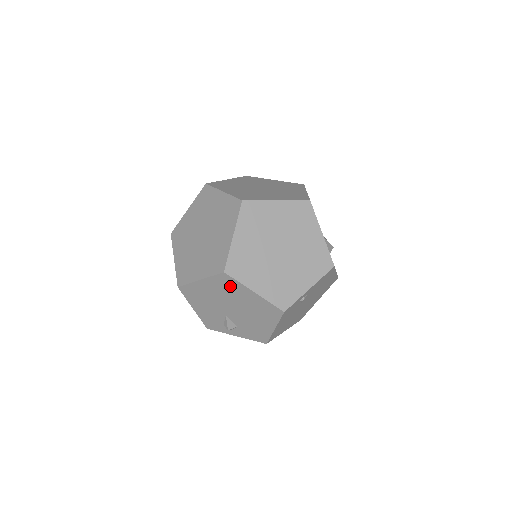
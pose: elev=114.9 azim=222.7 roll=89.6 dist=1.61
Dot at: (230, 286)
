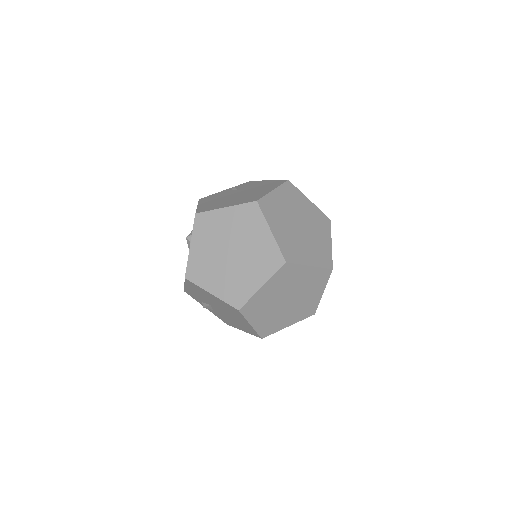
Dot at: (234, 312)
